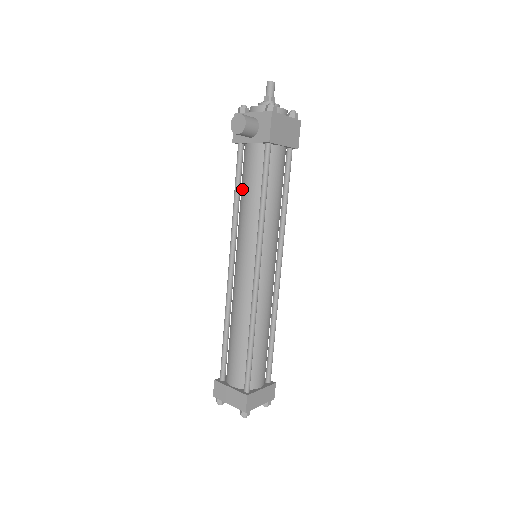
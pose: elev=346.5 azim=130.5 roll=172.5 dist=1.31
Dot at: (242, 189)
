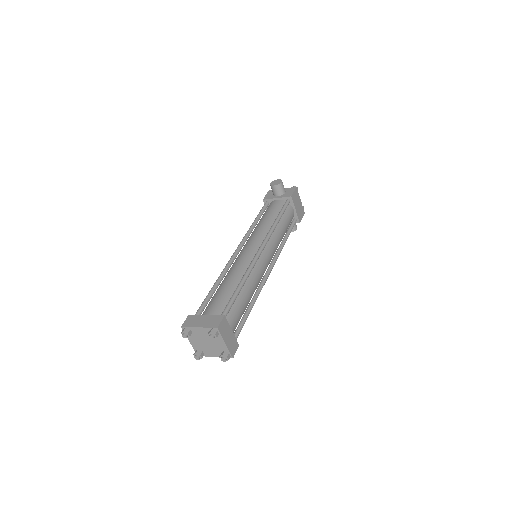
Dot at: (262, 218)
